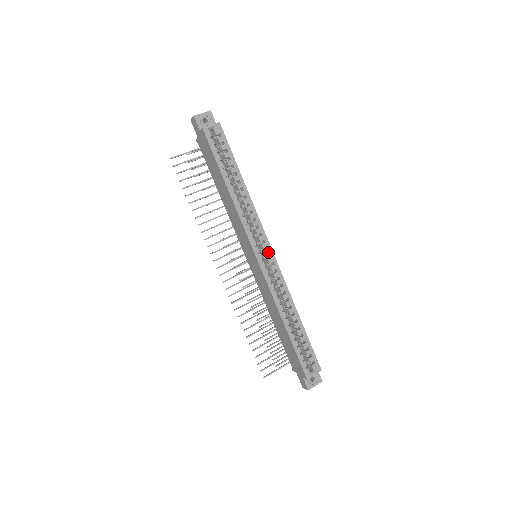
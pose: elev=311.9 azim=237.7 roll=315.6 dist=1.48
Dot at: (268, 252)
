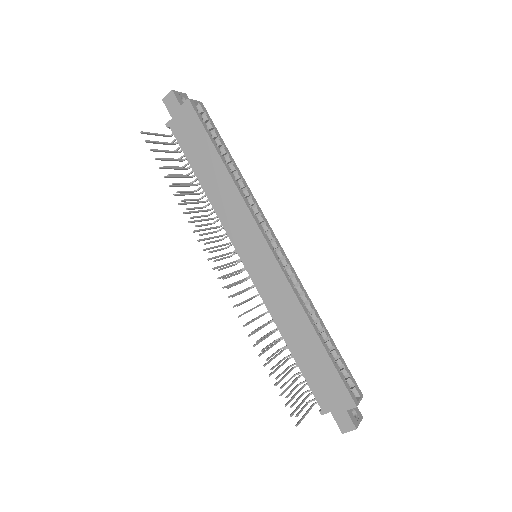
Dot at: (276, 243)
